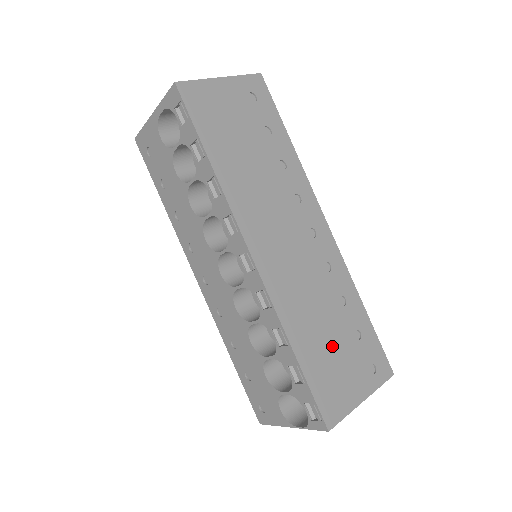
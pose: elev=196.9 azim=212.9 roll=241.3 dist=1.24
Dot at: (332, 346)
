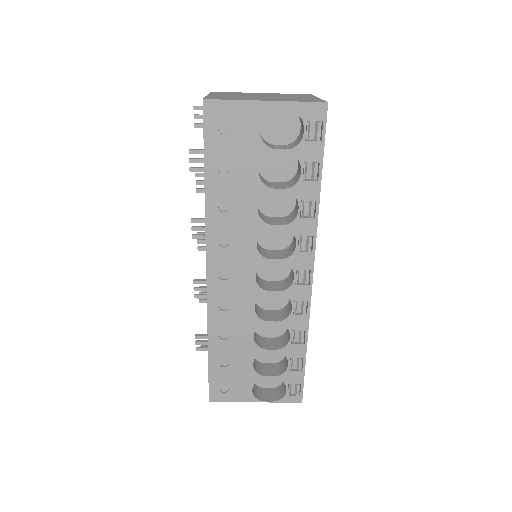
Dot at: occluded
